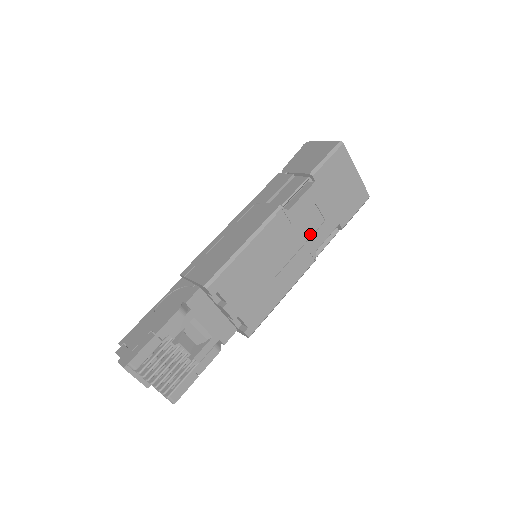
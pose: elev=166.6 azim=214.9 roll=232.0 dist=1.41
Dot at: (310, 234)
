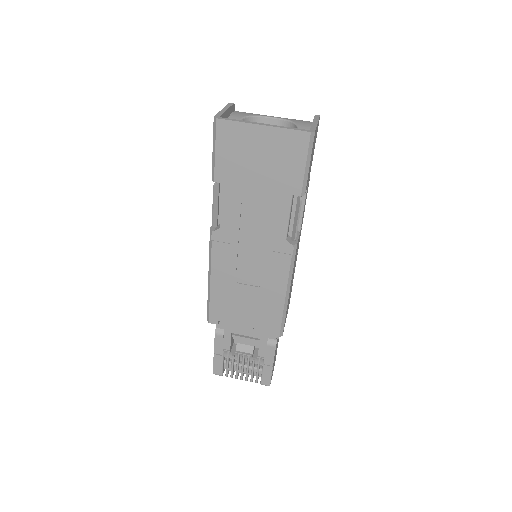
Dot at: (264, 229)
